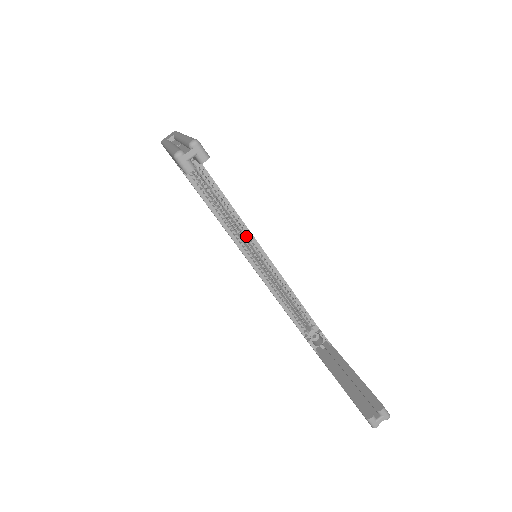
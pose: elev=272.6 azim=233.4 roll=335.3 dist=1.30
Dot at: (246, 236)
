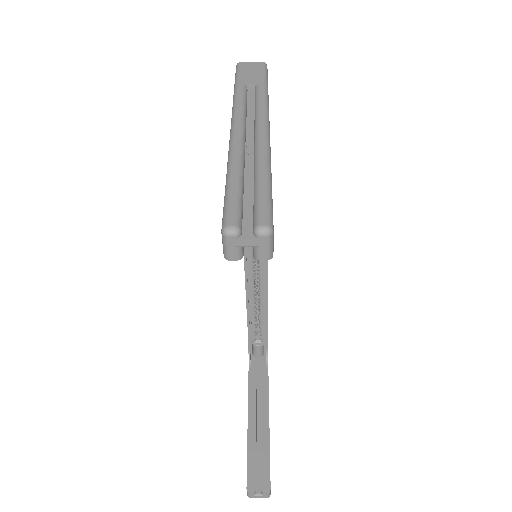
Dot at: occluded
